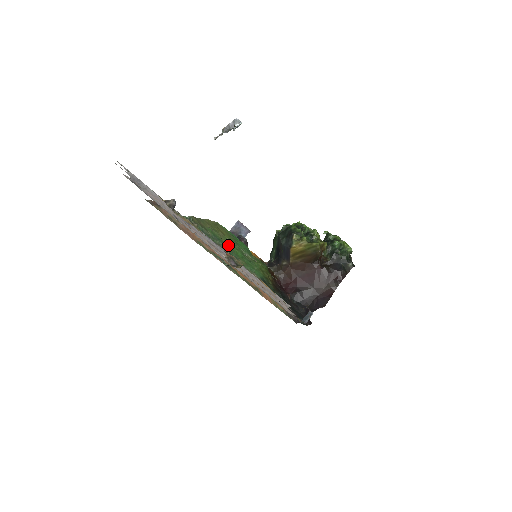
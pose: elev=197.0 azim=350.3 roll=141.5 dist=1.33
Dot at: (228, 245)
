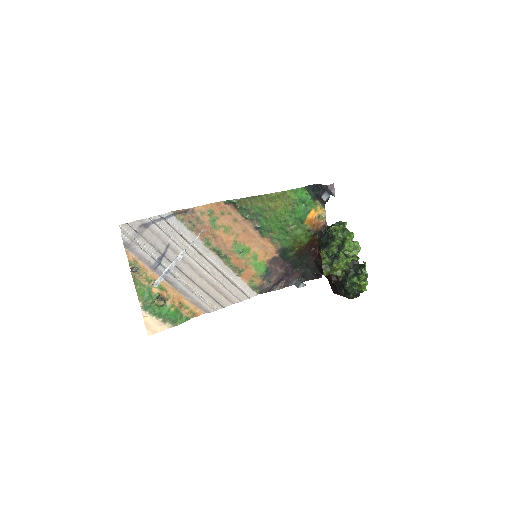
Dot at: (269, 220)
